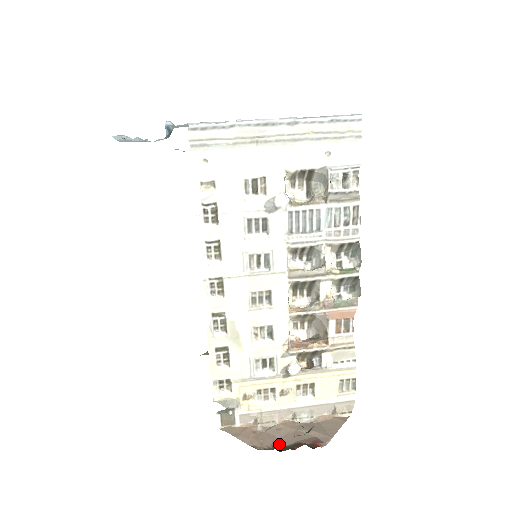
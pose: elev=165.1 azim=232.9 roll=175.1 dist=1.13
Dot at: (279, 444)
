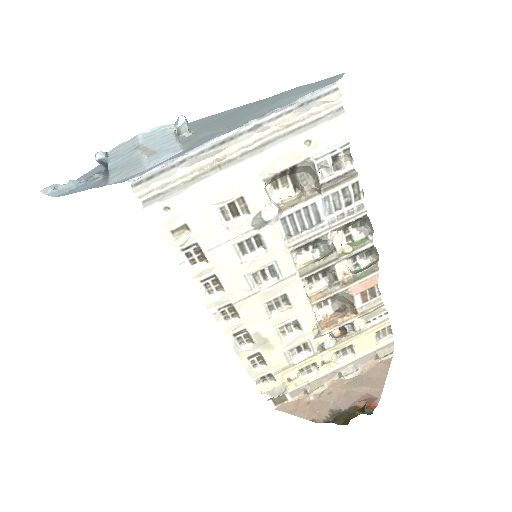
Dot at: (335, 411)
